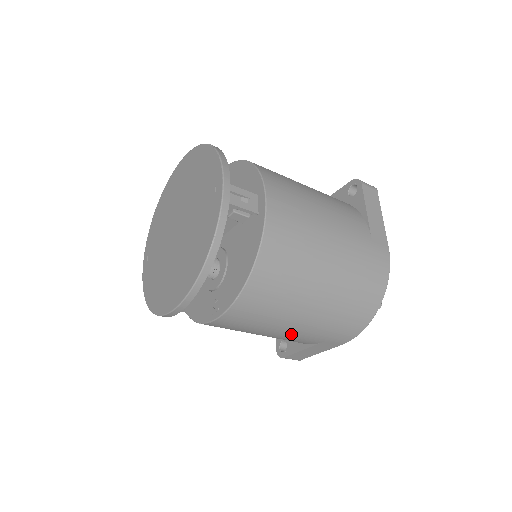
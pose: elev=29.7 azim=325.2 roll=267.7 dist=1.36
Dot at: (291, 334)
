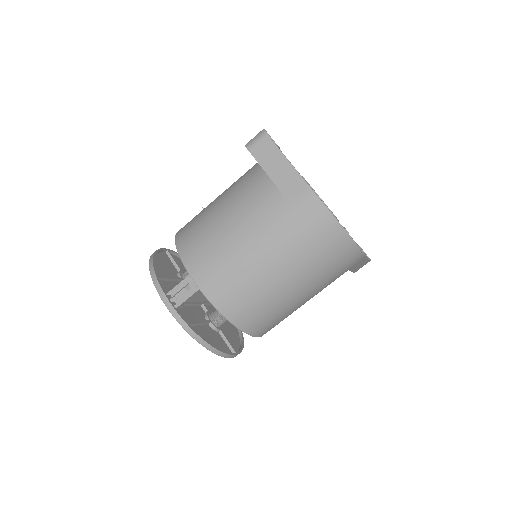
Dot at: occluded
